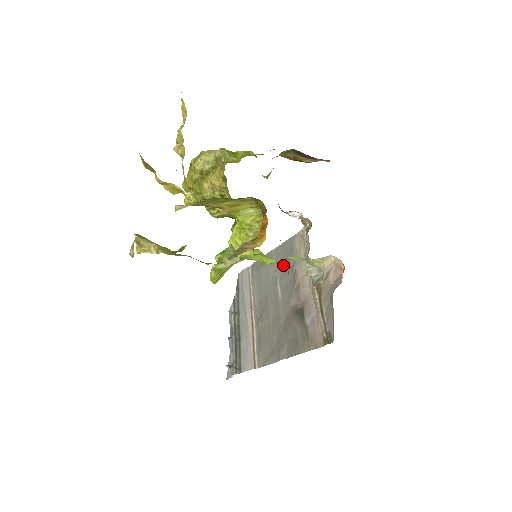
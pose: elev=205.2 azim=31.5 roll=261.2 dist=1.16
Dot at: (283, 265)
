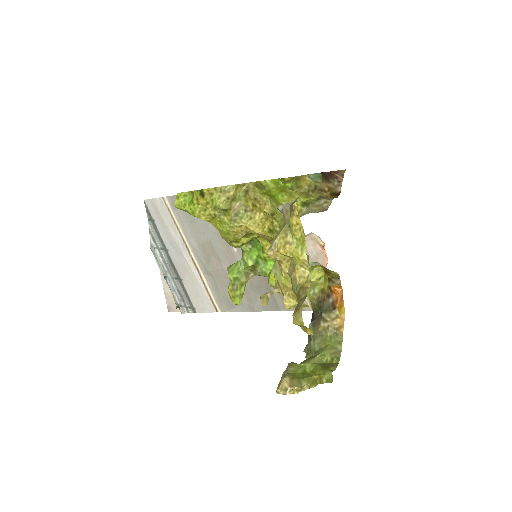
Dot at: occluded
